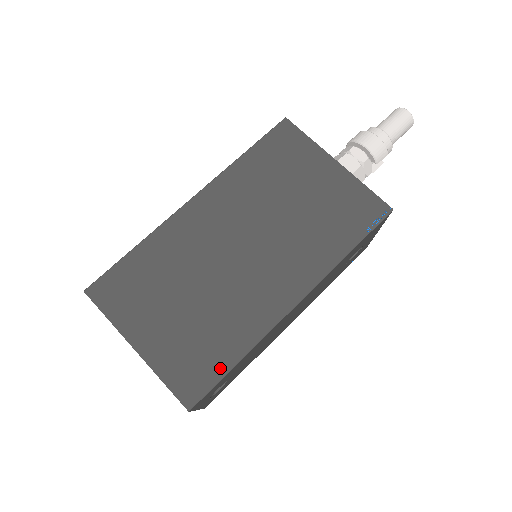
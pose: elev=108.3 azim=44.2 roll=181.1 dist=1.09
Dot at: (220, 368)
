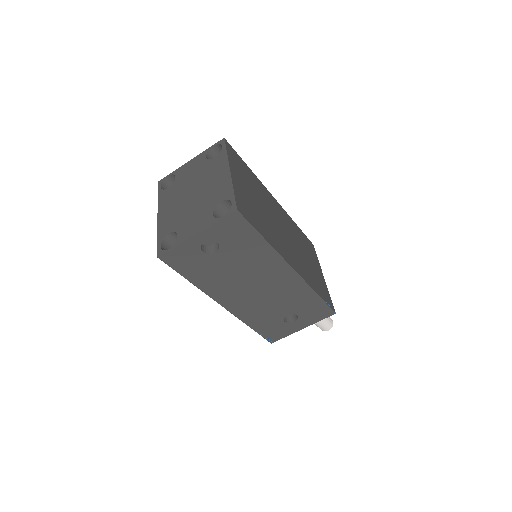
Dot at: (257, 227)
